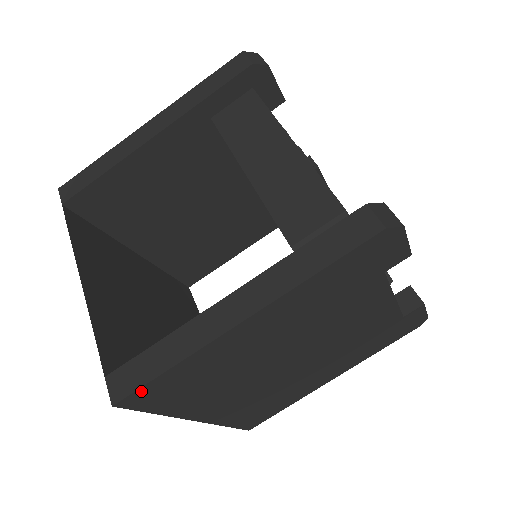
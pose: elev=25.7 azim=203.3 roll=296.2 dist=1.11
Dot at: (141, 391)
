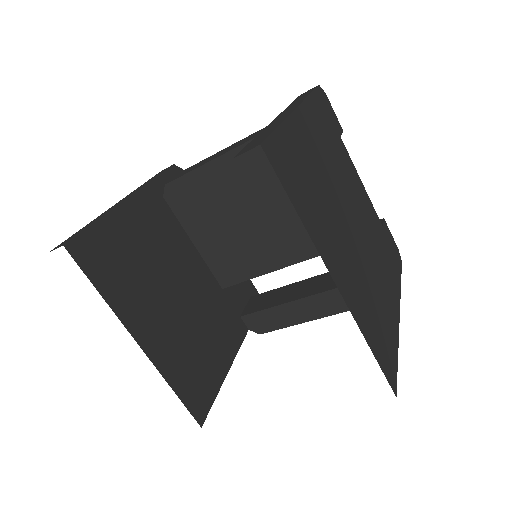
Dot at: (272, 142)
